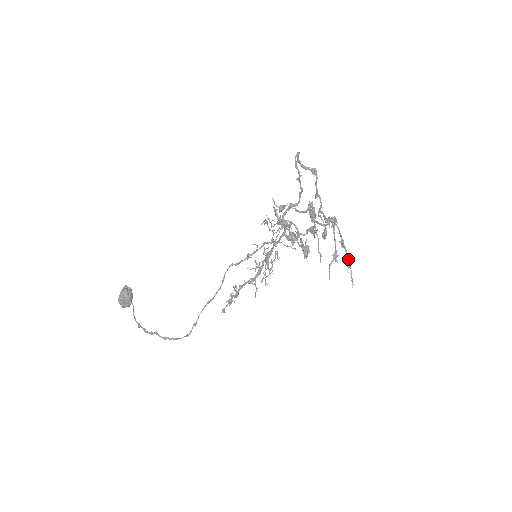
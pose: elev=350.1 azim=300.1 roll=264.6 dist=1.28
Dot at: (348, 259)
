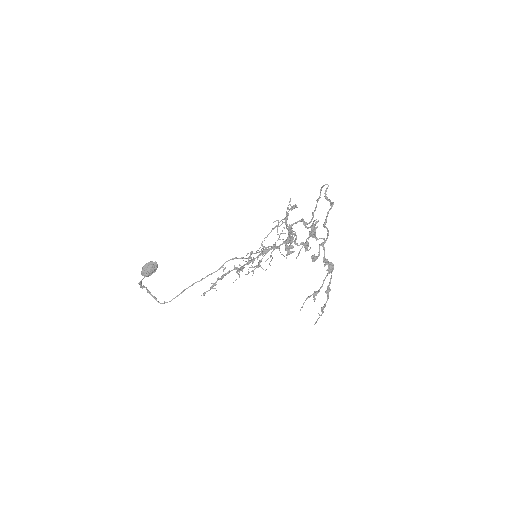
Dot at: (325, 305)
